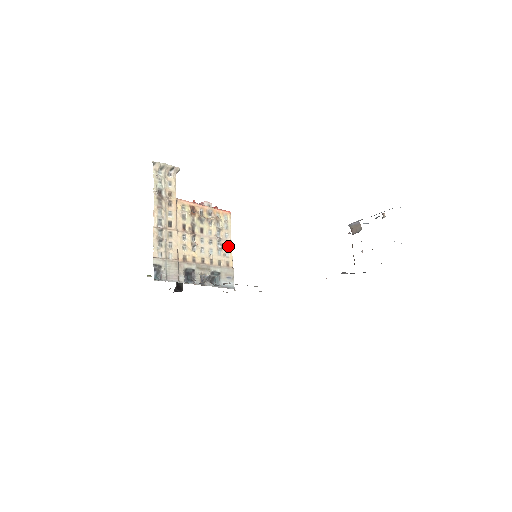
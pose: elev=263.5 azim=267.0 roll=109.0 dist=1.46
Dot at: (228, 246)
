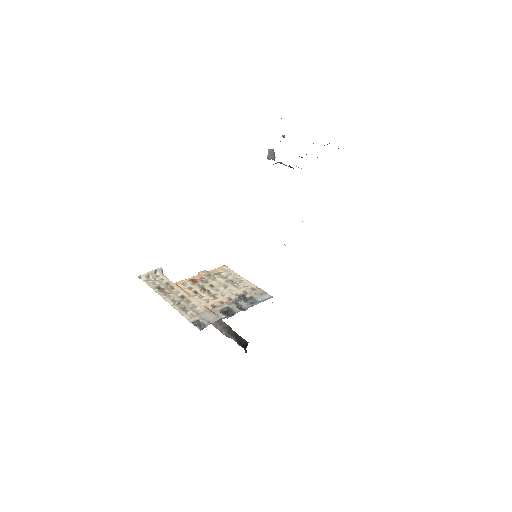
Dot at: (242, 281)
